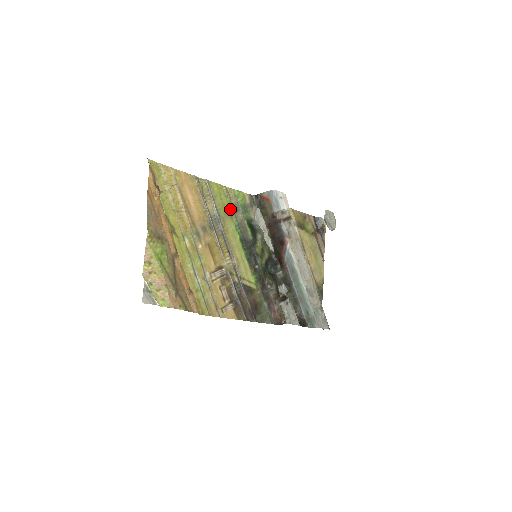
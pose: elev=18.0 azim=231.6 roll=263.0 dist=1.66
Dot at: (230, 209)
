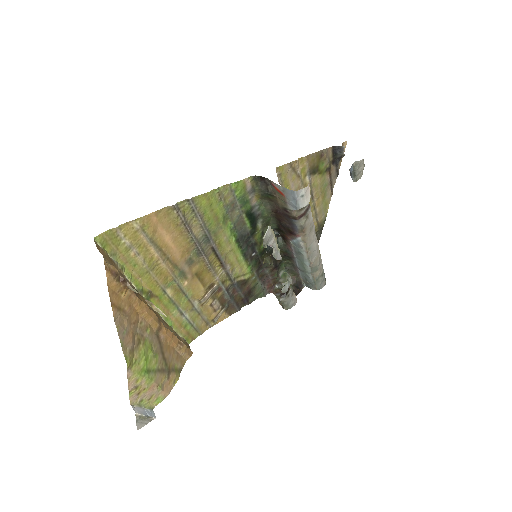
Dot at: (224, 214)
